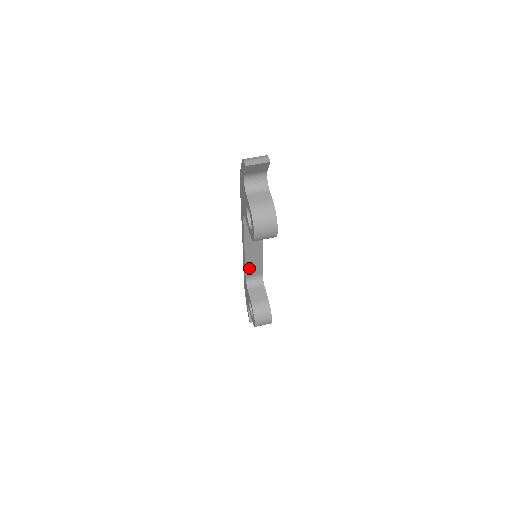
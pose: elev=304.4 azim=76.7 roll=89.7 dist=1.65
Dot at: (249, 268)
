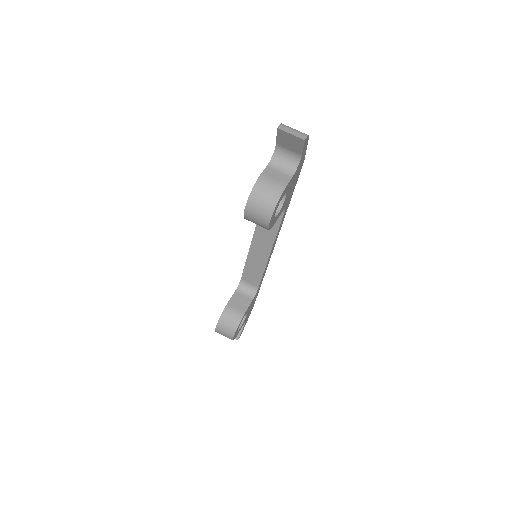
Dot at: (248, 270)
